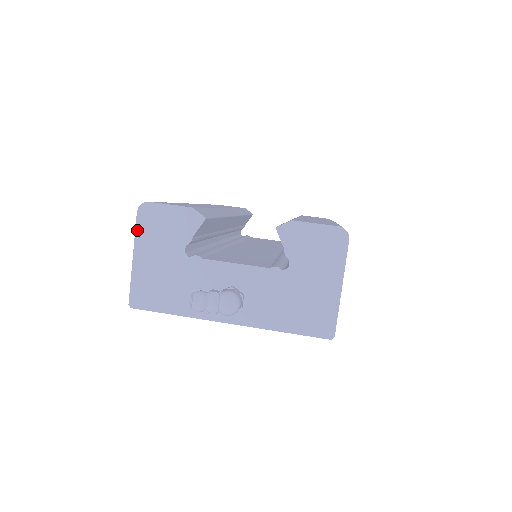
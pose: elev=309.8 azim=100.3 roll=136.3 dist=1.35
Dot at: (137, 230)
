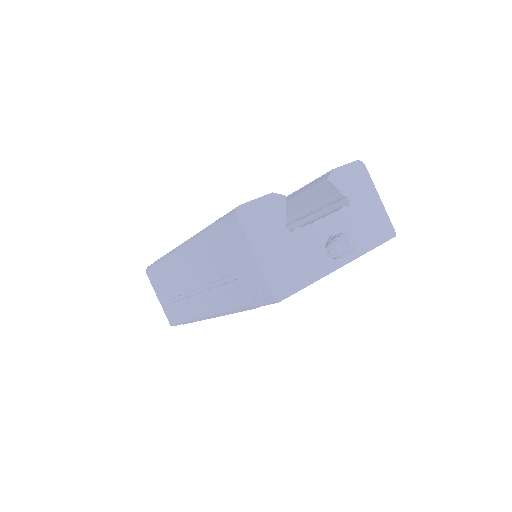
Dot at: (246, 233)
